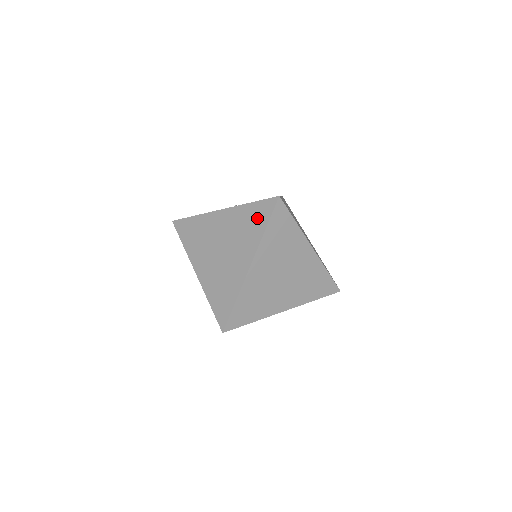
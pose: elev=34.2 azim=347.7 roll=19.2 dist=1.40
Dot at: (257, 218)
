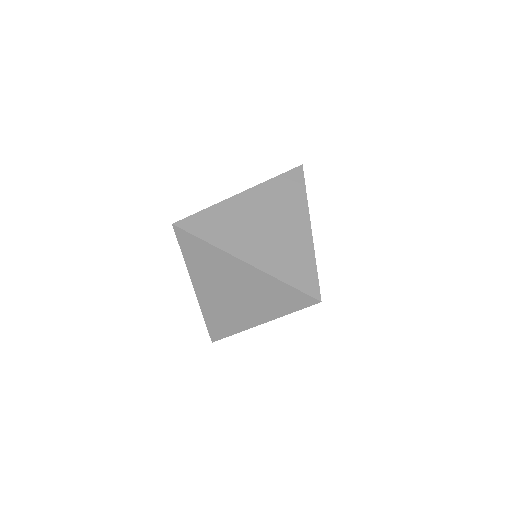
Dot at: (291, 187)
